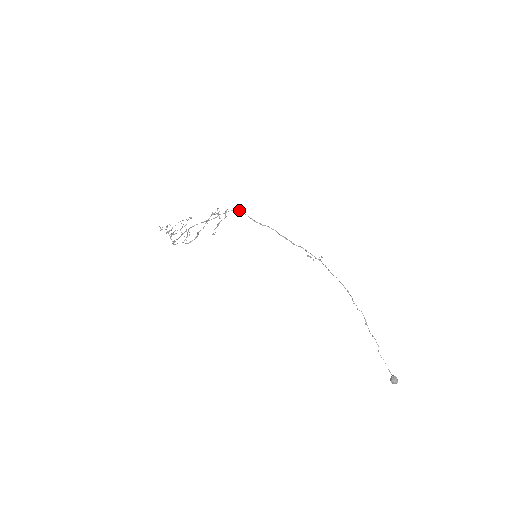
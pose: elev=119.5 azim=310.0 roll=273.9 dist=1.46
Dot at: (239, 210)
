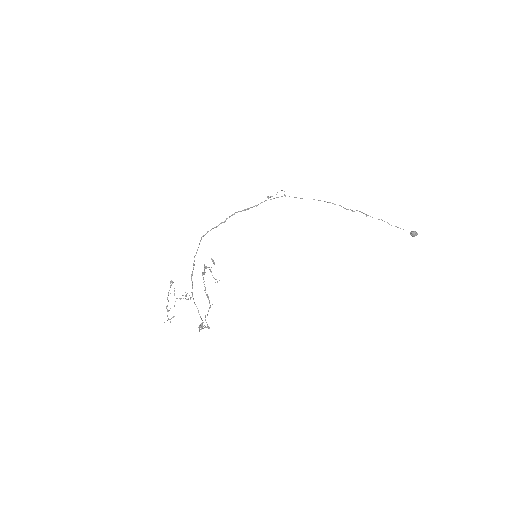
Dot at: occluded
